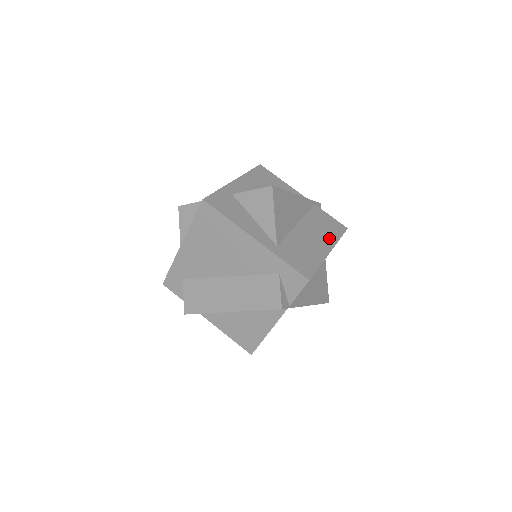
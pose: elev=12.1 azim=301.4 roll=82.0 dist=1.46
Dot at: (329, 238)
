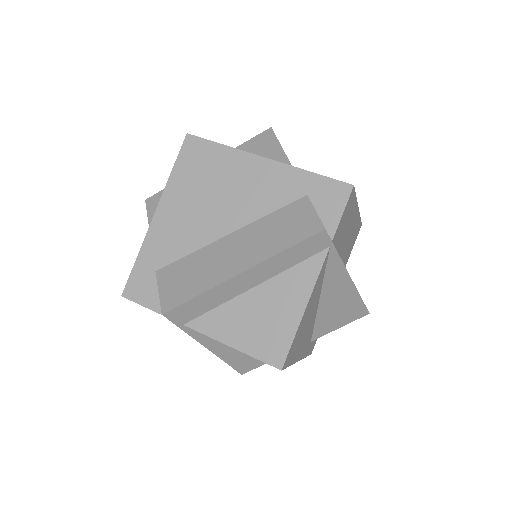
Dot at: occluded
